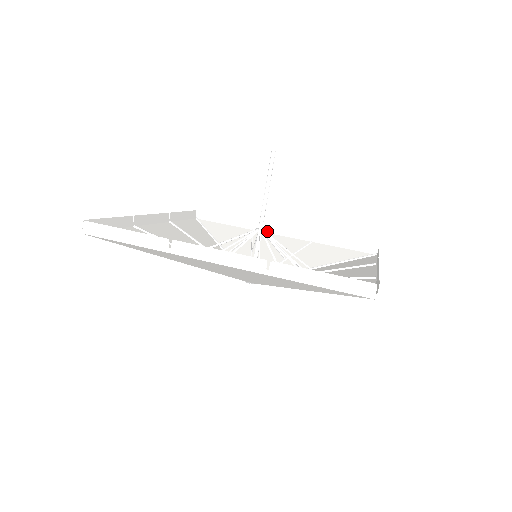
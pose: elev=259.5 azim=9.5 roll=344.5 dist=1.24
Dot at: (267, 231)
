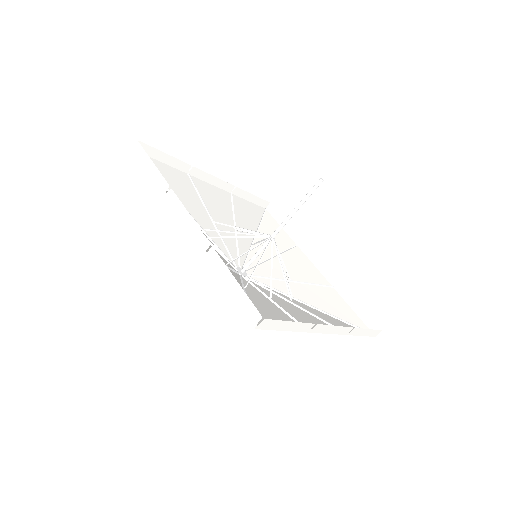
Dot at: (307, 254)
